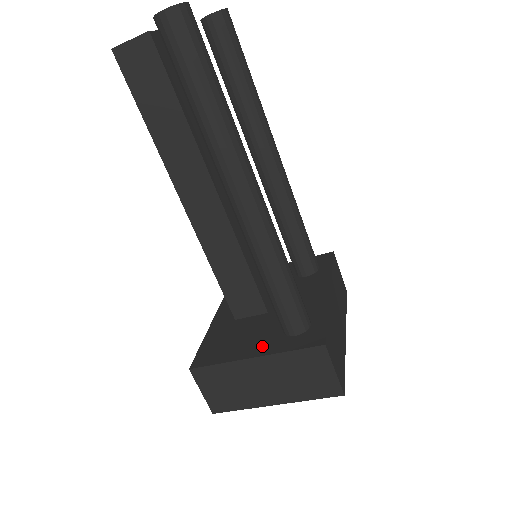
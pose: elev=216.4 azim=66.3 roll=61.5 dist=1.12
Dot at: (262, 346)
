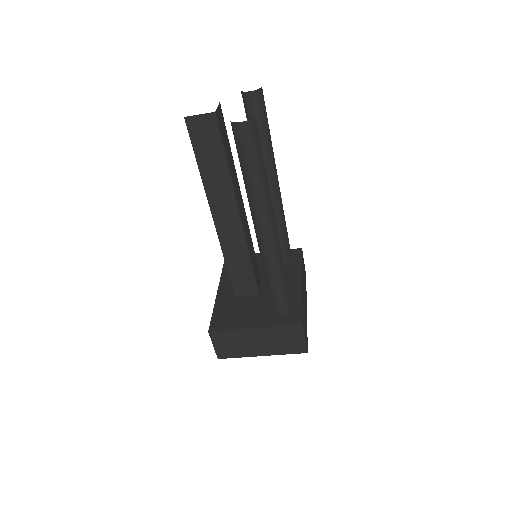
Dot at: (259, 320)
